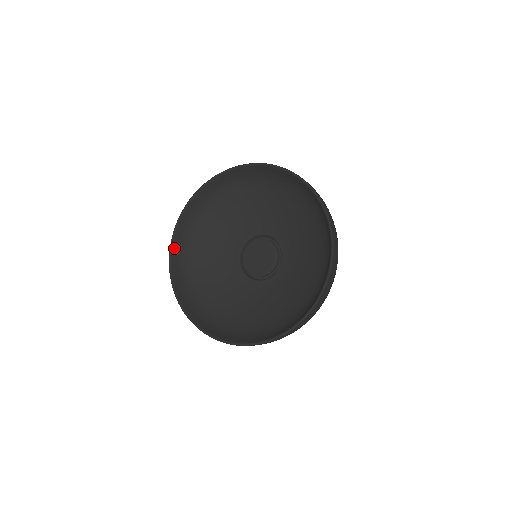
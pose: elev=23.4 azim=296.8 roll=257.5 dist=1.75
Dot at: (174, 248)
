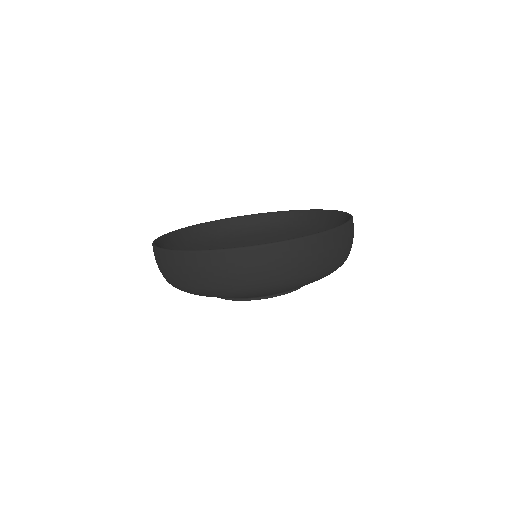
Dot at: (170, 237)
